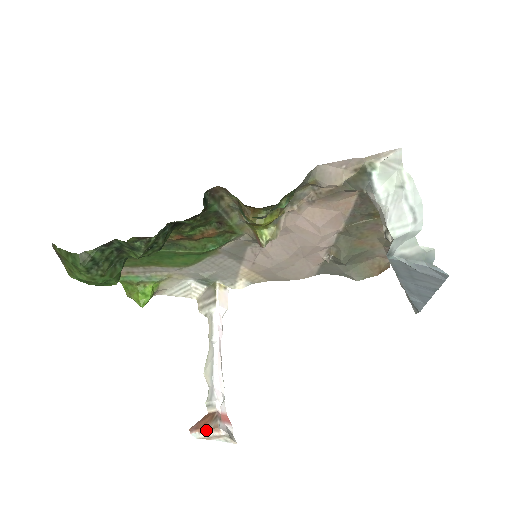
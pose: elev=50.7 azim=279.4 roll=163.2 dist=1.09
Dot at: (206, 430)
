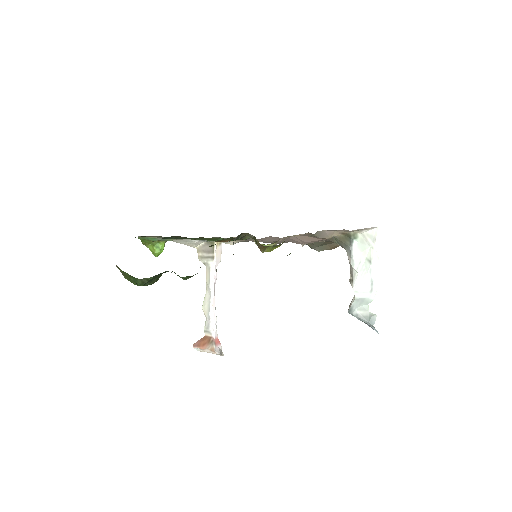
Dot at: (205, 349)
